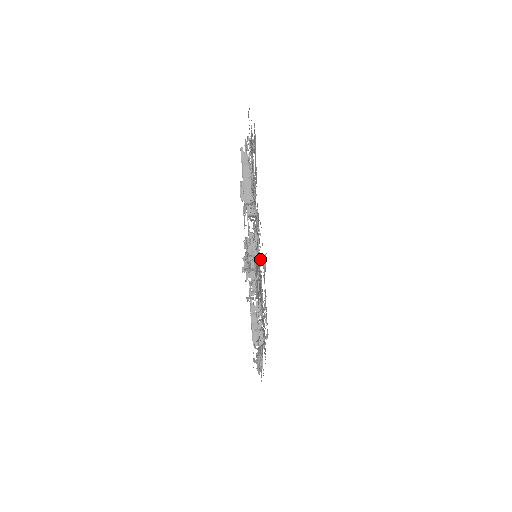
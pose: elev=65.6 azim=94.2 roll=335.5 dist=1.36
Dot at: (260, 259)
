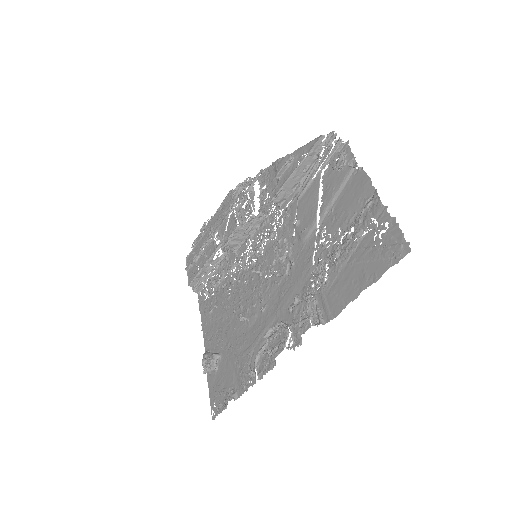
Dot at: (253, 243)
